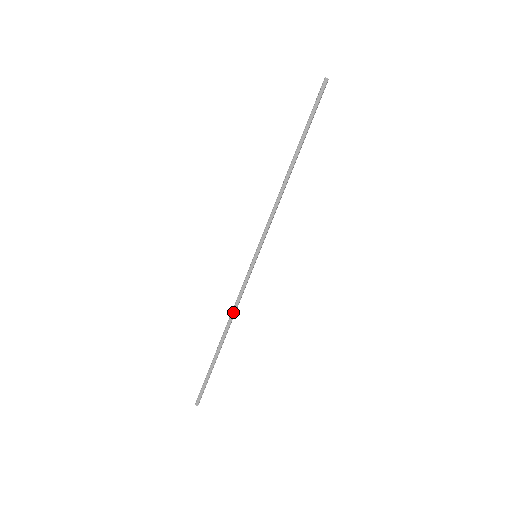
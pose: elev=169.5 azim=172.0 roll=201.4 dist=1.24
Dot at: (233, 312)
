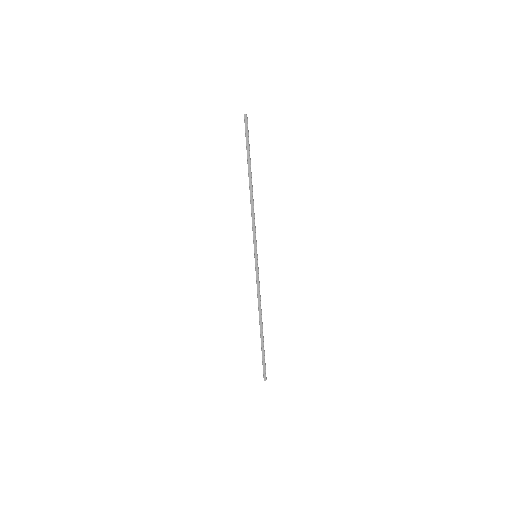
Dot at: (259, 302)
